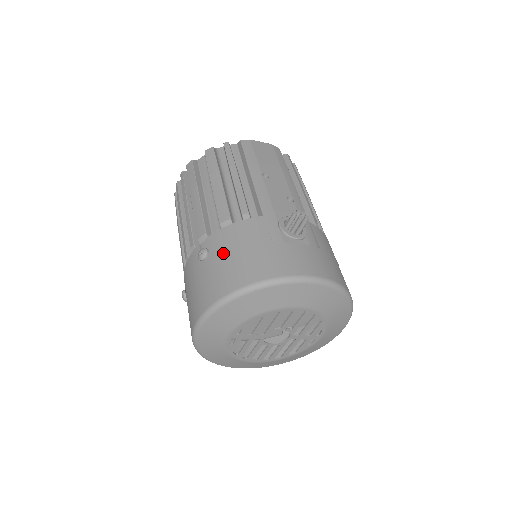
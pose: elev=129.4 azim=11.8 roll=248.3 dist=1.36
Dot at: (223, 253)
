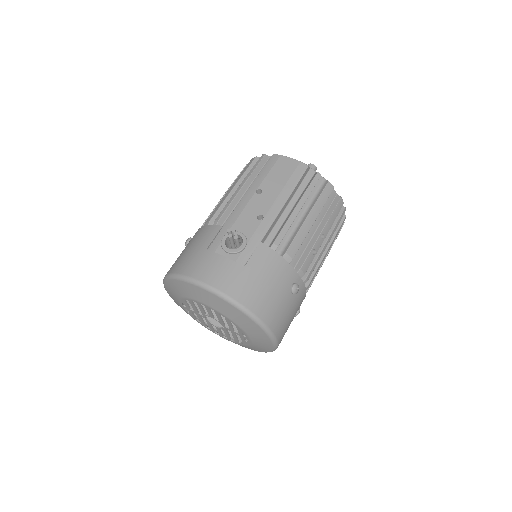
Dot at: (187, 245)
